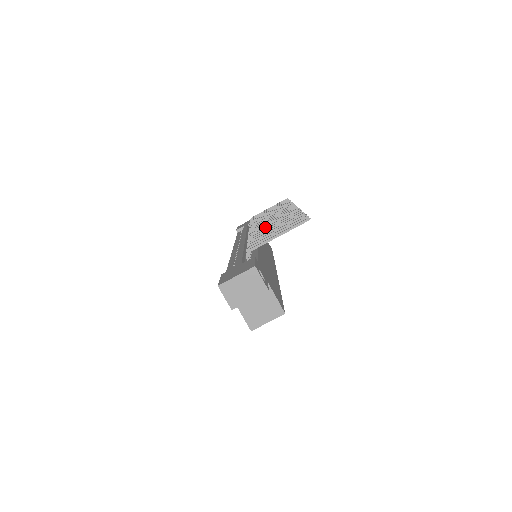
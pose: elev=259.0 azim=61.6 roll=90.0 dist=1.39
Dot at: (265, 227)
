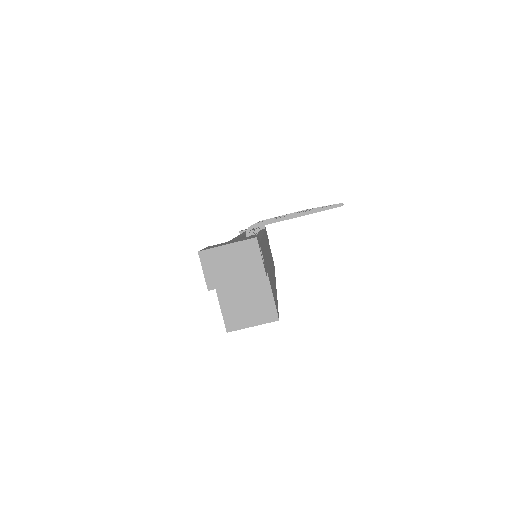
Dot at: occluded
